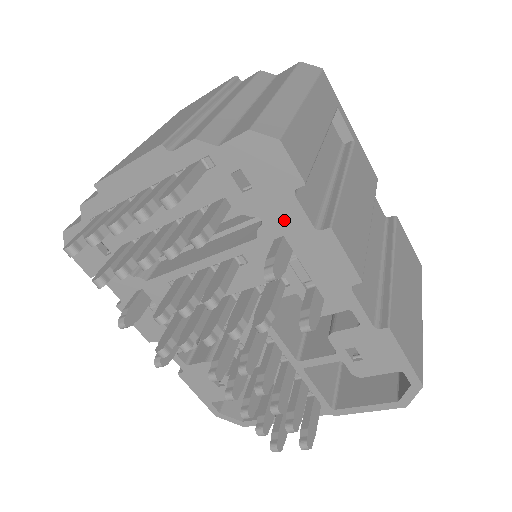
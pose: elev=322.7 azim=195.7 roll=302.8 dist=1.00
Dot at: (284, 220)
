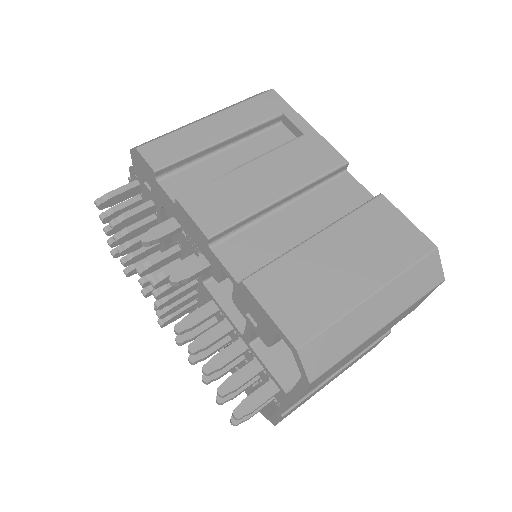
Dot at: (167, 203)
